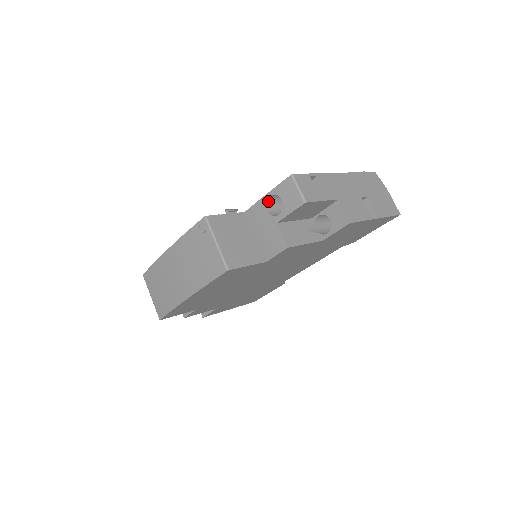
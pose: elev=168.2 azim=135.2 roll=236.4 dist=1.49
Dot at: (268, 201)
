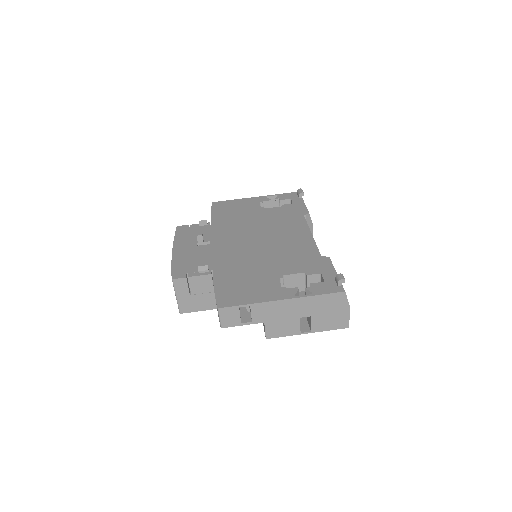
Dot at: occluded
